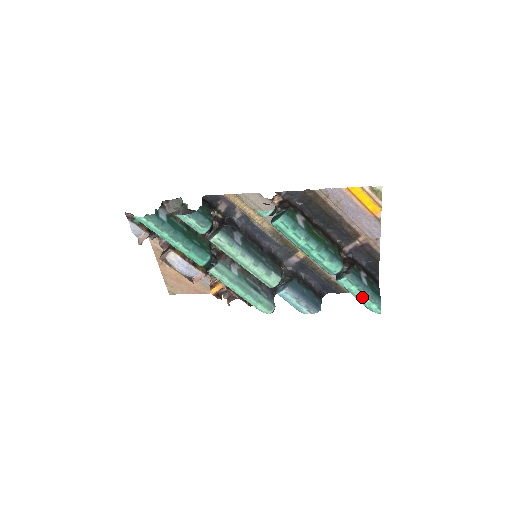
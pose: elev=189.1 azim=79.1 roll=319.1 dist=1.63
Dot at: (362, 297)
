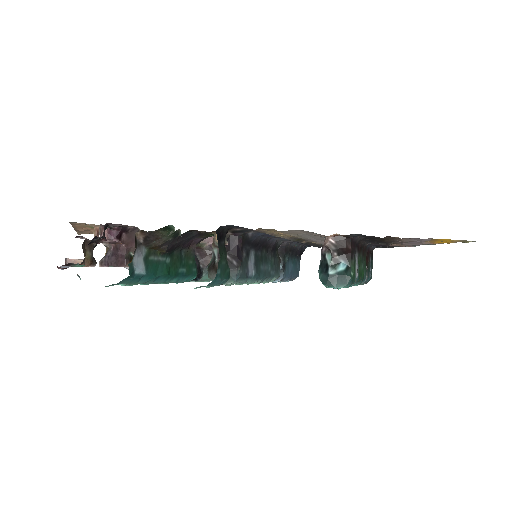
Dot at: occluded
